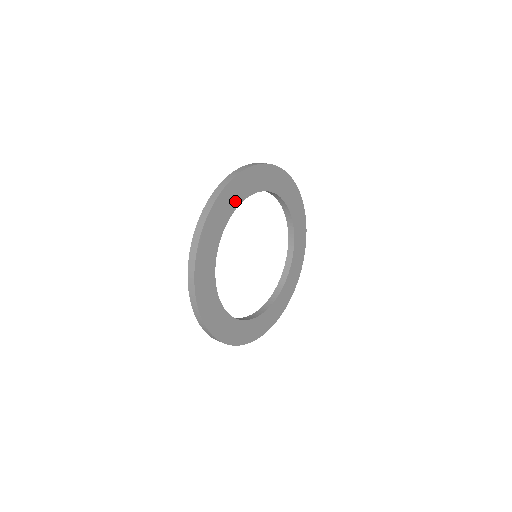
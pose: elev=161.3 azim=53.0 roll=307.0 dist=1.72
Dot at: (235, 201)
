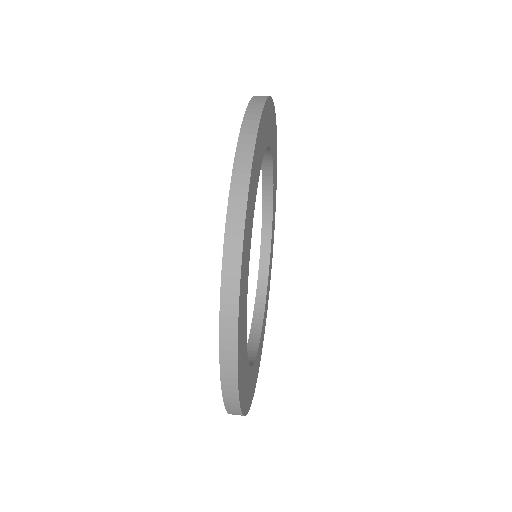
Dot at: (269, 134)
